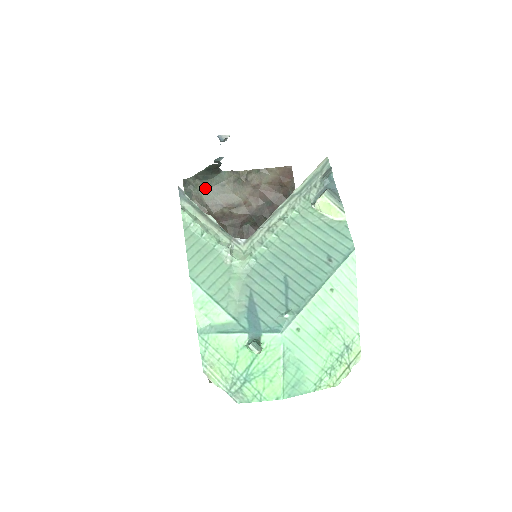
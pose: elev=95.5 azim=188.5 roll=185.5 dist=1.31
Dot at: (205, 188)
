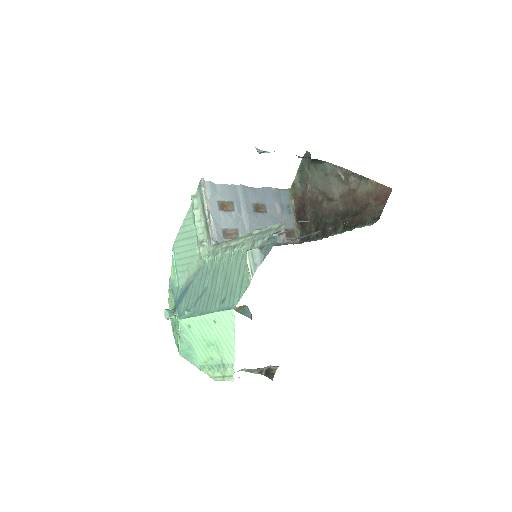
Dot at: (314, 169)
